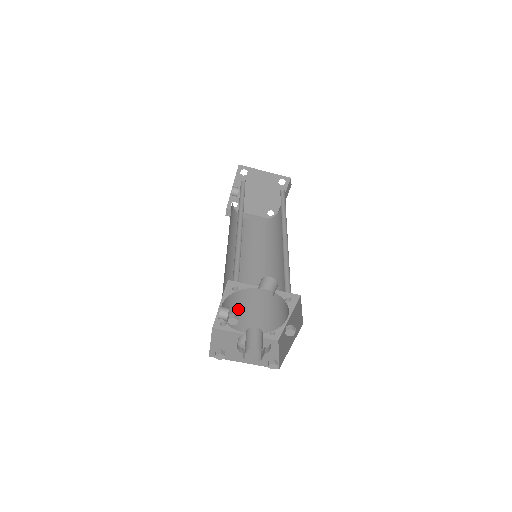
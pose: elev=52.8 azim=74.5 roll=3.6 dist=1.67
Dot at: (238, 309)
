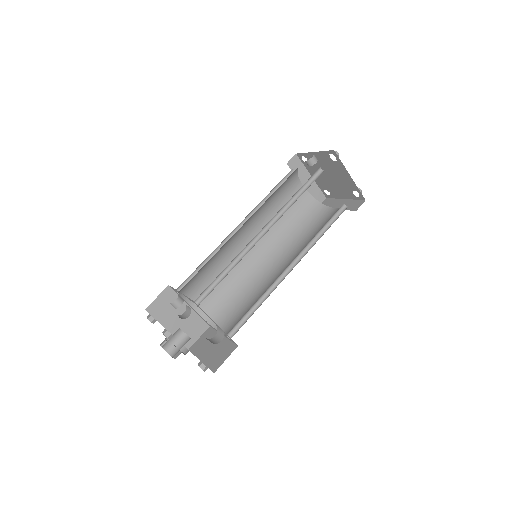
Dot at: (204, 281)
